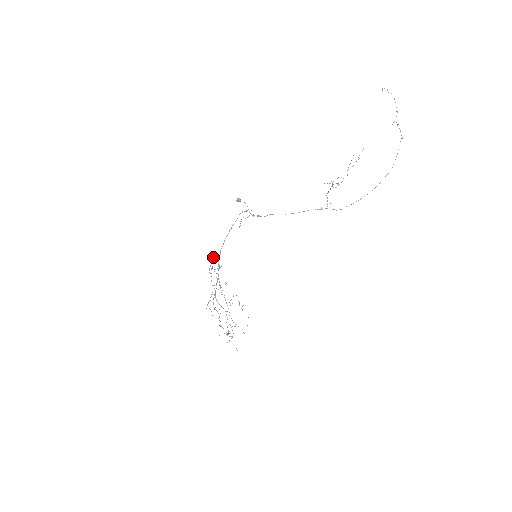
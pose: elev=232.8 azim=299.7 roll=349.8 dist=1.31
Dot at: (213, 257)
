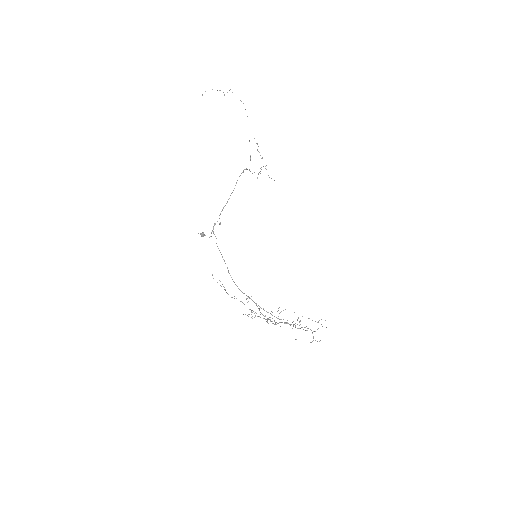
Dot at: occluded
